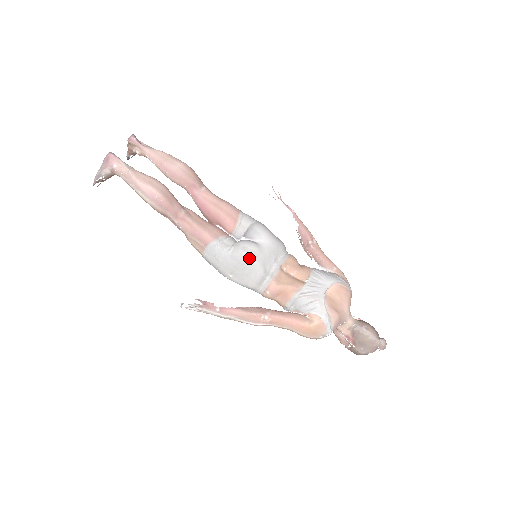
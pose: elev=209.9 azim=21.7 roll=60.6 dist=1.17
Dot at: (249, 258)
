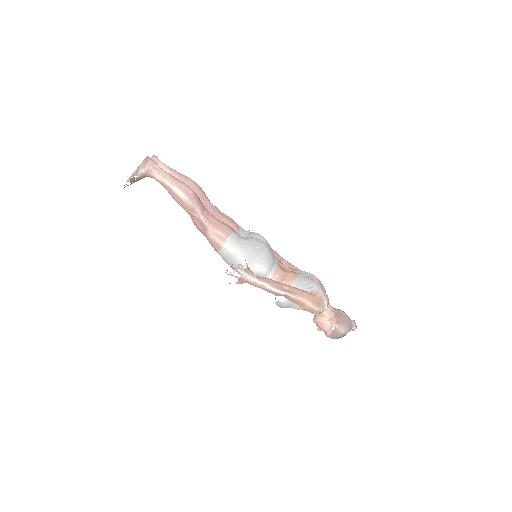
Dot at: (262, 247)
